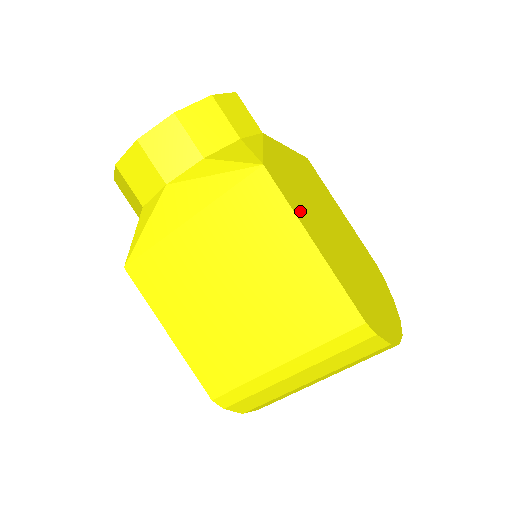
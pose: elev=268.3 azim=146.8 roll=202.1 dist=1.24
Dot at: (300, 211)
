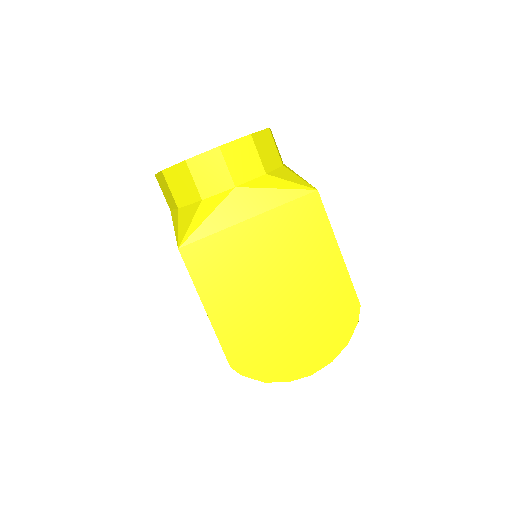
Dot at: (209, 281)
